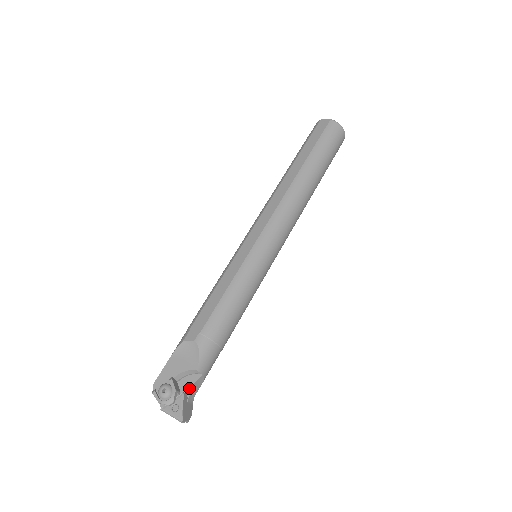
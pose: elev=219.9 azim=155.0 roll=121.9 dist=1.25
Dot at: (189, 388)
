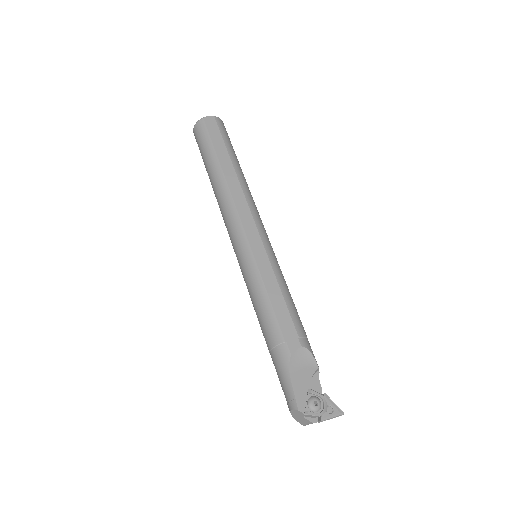
Dot at: (320, 388)
